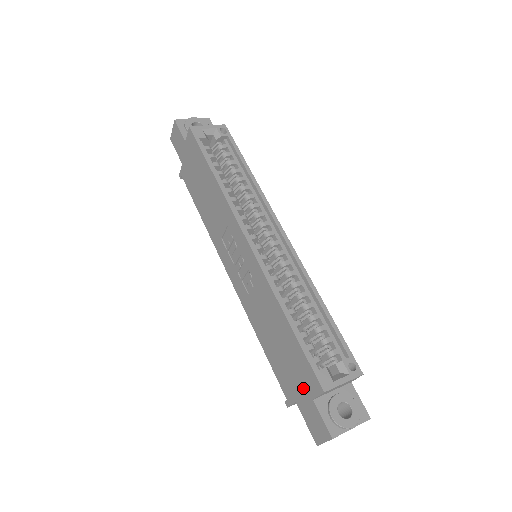
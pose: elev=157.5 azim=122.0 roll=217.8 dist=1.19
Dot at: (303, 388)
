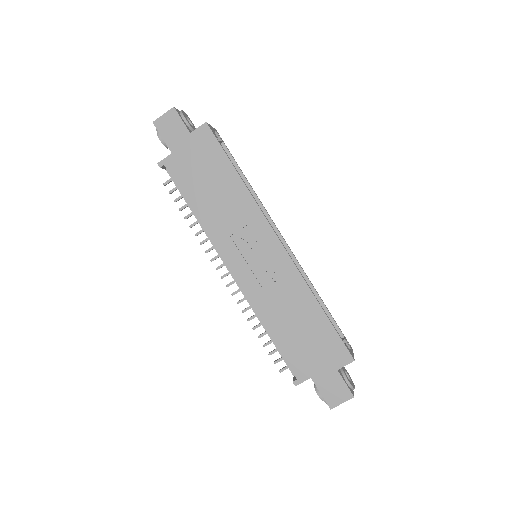
Dot at: (327, 363)
